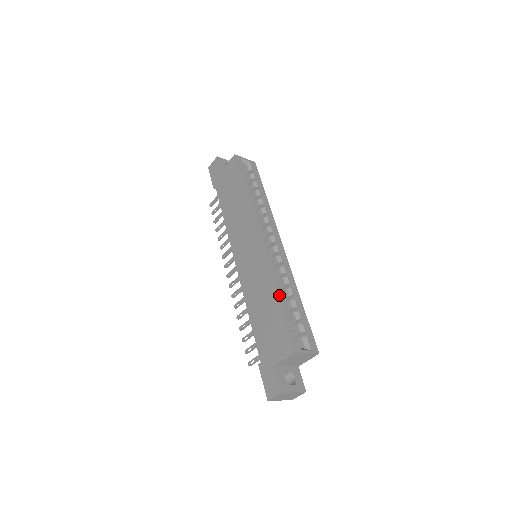
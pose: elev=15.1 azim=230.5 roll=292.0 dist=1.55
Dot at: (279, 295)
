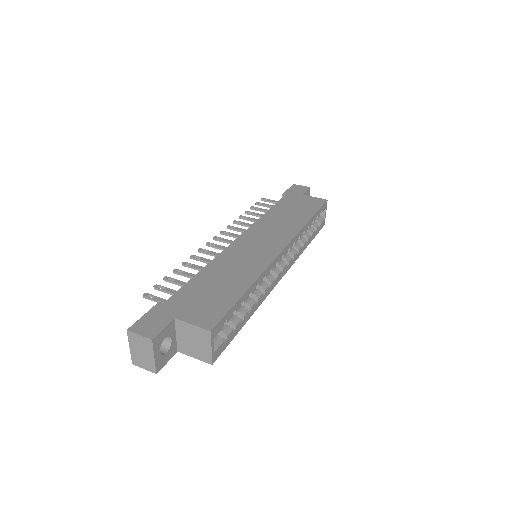
Dot at: (250, 289)
